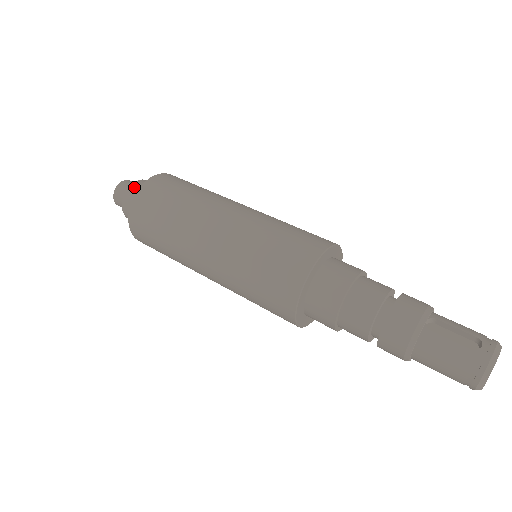
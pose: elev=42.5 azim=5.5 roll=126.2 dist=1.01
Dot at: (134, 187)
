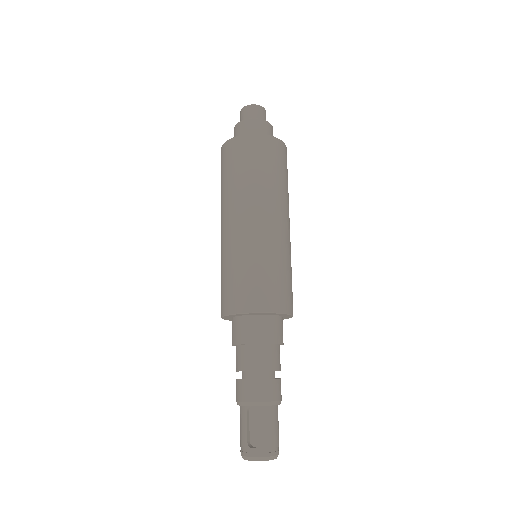
Dot at: (243, 125)
